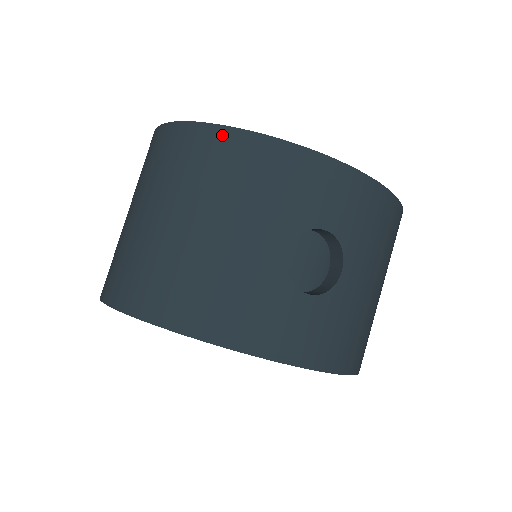
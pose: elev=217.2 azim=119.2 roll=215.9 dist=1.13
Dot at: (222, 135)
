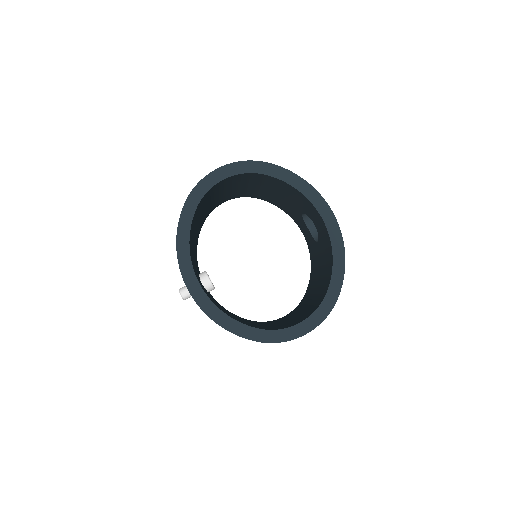
Dot at: occluded
